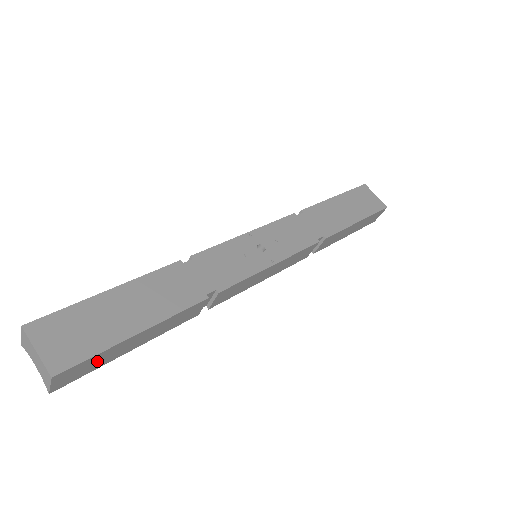
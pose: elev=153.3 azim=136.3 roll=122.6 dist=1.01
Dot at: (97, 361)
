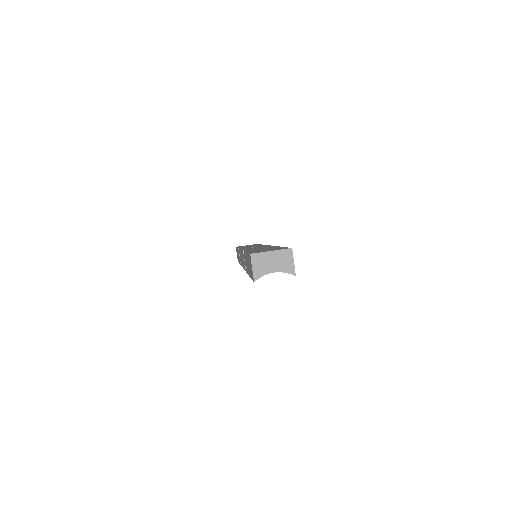
Dot at: occluded
